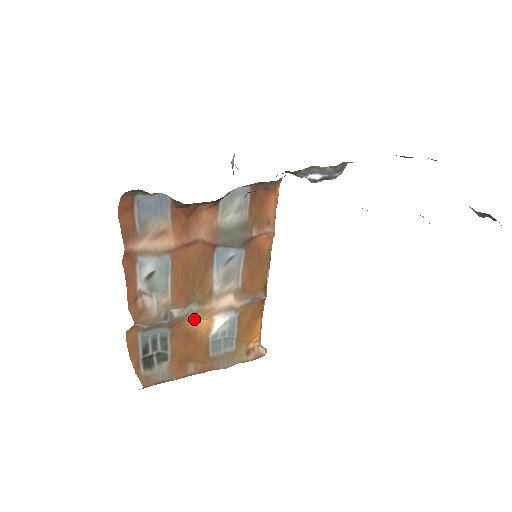
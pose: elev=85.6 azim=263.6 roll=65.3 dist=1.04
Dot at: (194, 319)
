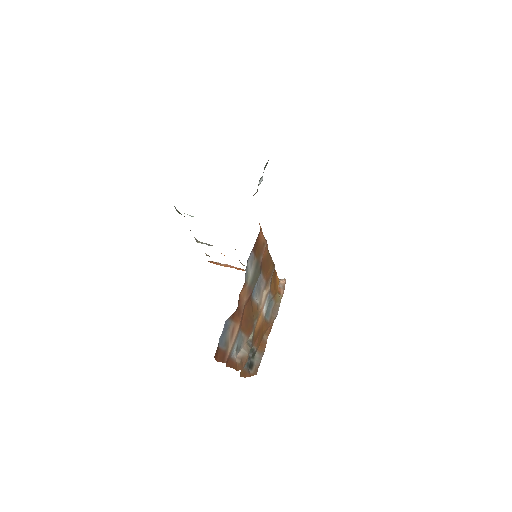
Dot at: (257, 325)
